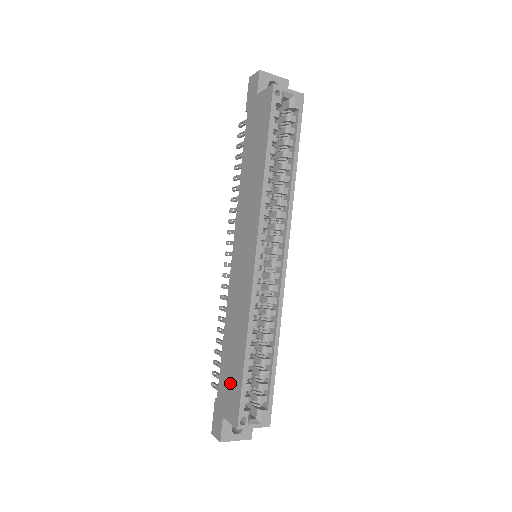
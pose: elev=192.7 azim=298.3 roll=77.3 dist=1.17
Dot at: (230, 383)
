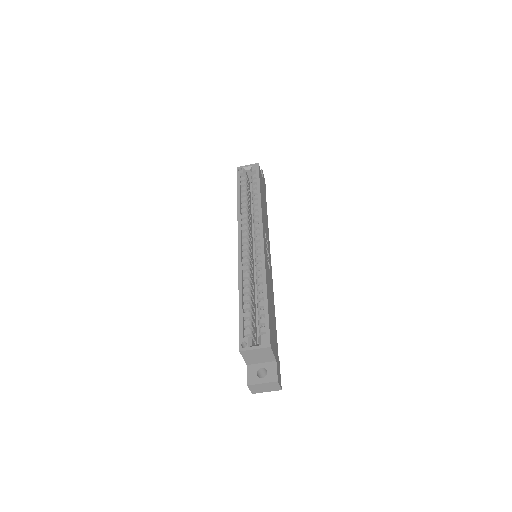
Dot at: occluded
